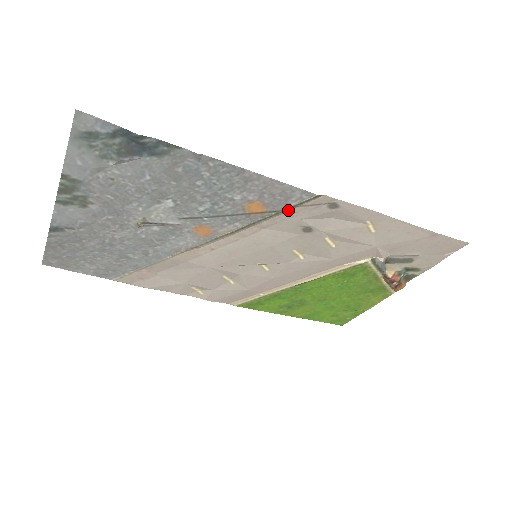
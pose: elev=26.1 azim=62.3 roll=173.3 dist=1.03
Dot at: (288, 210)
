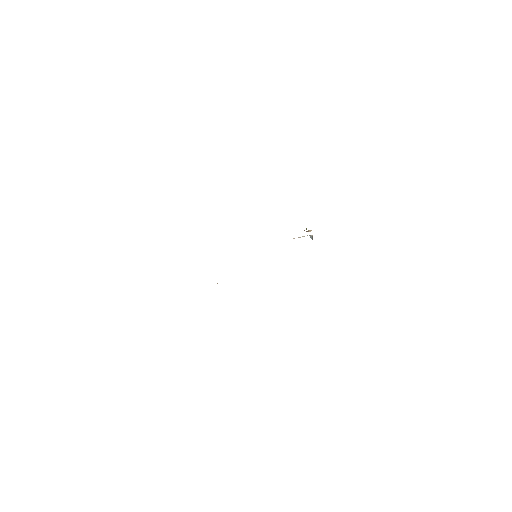
Dot at: occluded
